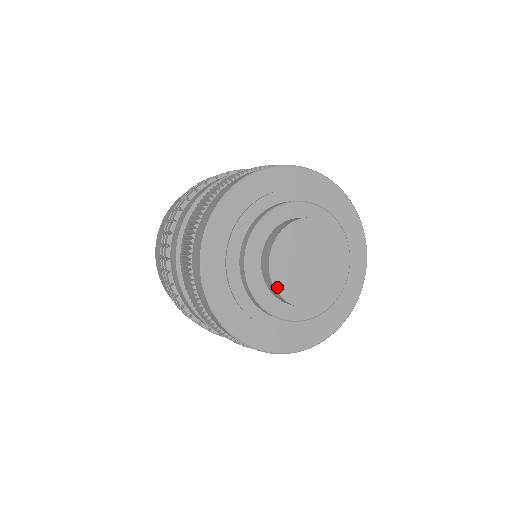
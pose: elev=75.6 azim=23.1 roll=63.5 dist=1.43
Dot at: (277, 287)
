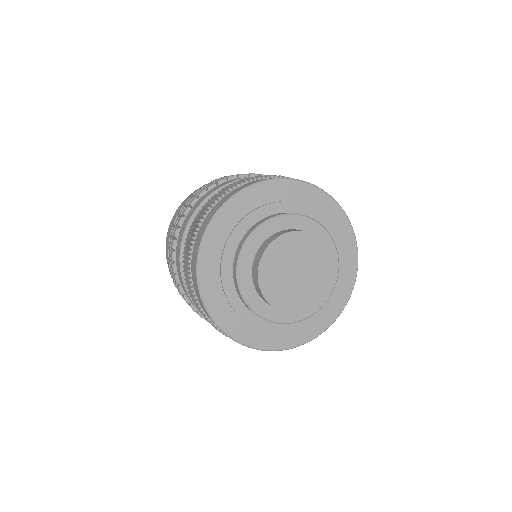
Dot at: (266, 296)
